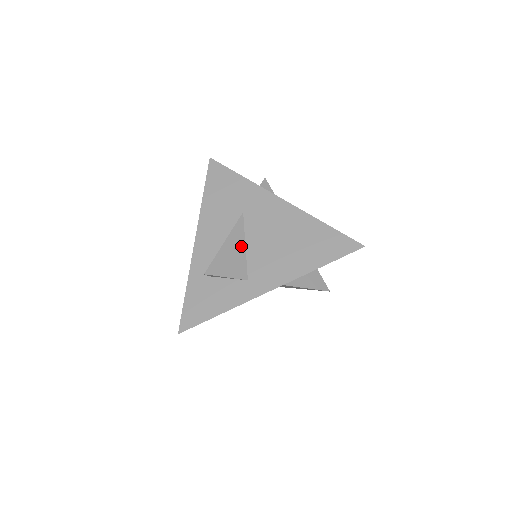
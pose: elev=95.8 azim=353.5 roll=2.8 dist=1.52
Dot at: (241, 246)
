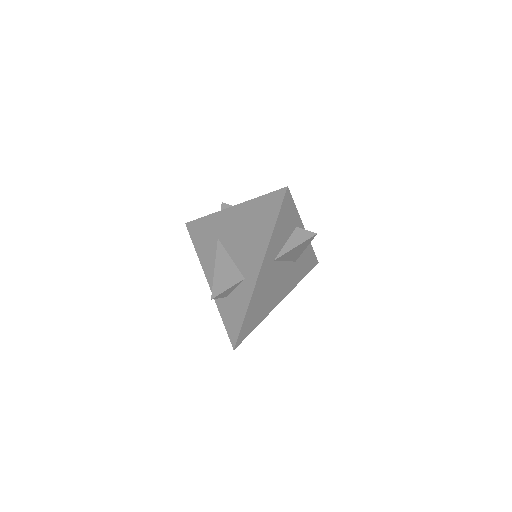
Dot at: (228, 261)
